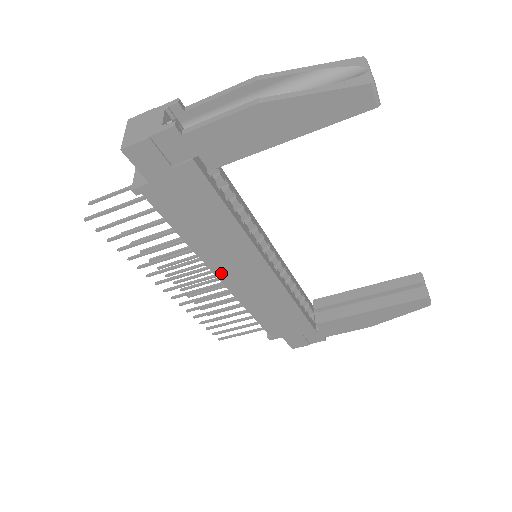
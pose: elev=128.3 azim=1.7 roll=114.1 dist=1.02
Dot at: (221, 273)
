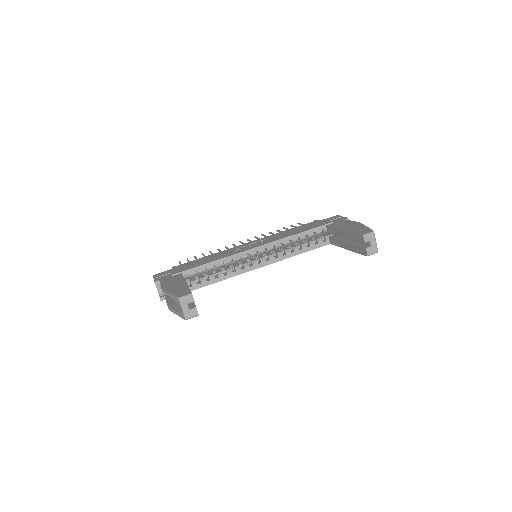
Dot at: occluded
